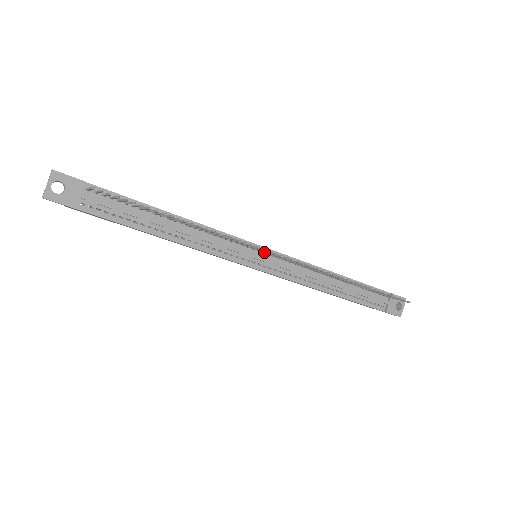
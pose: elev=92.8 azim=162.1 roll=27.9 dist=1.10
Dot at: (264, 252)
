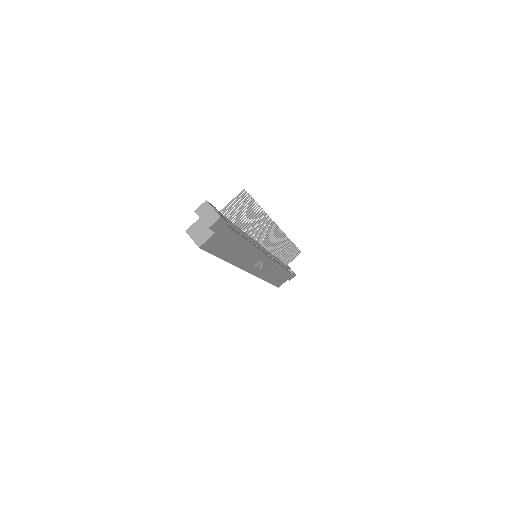
Dot at: (268, 239)
